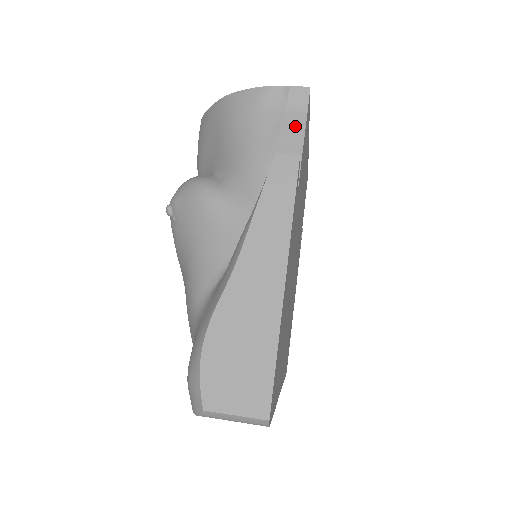
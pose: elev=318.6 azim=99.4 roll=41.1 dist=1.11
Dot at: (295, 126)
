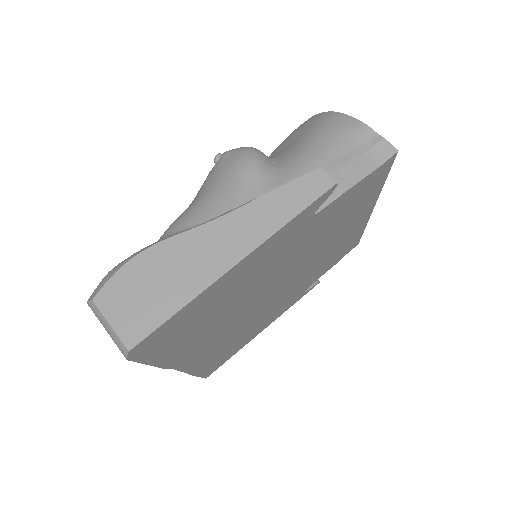
Dot at: (360, 168)
